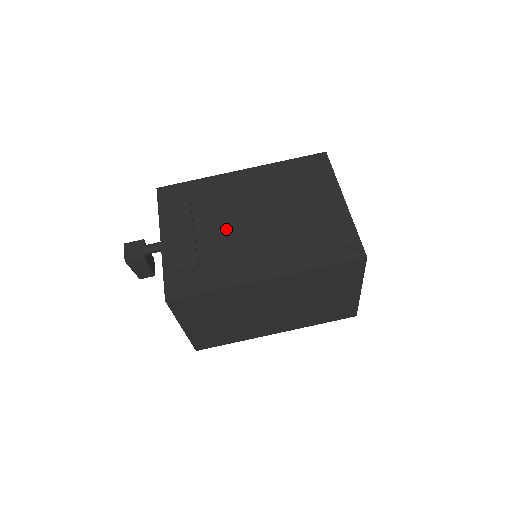
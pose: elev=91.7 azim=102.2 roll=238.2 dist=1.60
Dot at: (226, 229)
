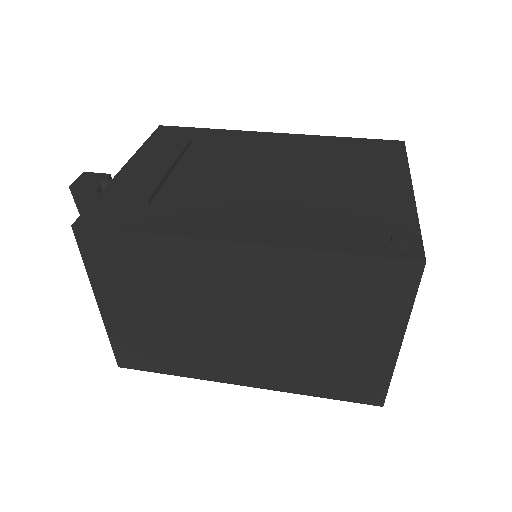
Dot at: (217, 177)
